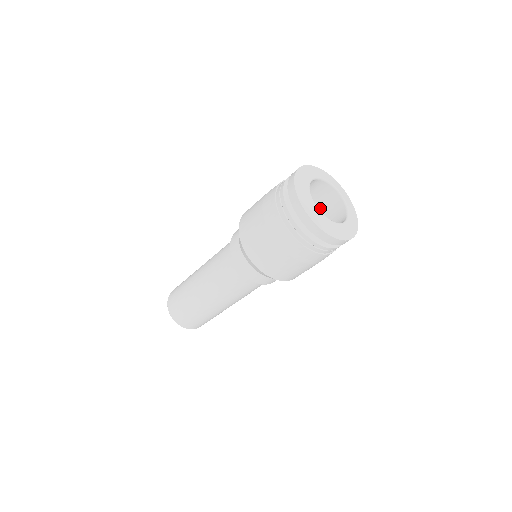
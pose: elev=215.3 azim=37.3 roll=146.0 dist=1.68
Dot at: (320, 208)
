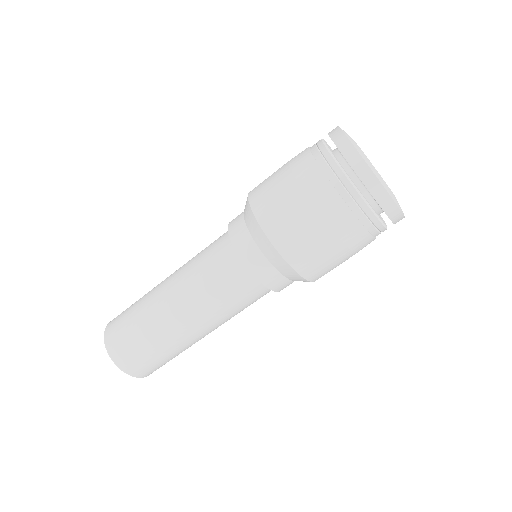
Dot at: occluded
